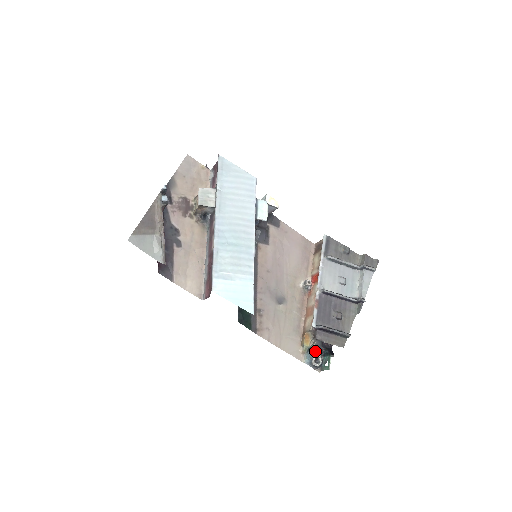
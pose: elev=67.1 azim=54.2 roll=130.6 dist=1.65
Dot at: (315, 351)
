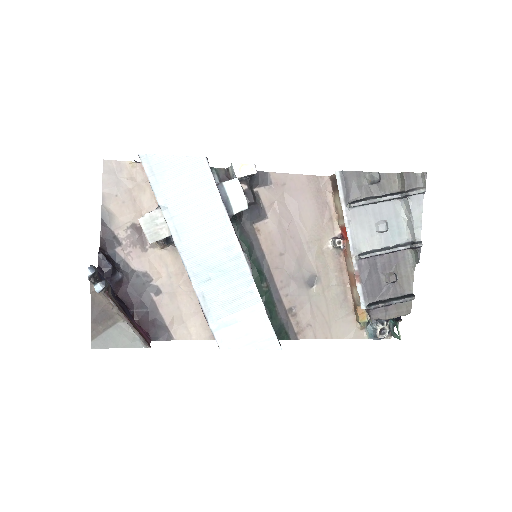
Dot at: (376, 321)
